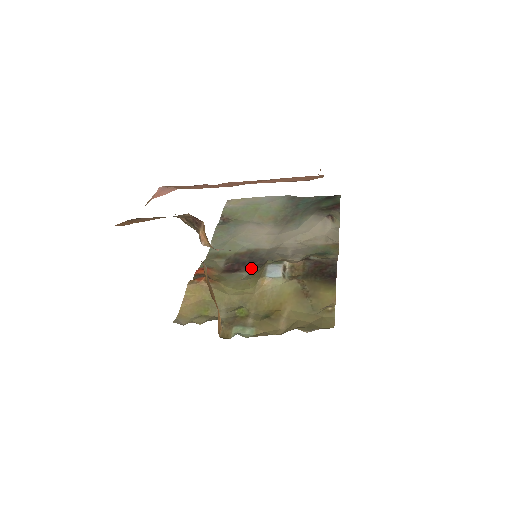
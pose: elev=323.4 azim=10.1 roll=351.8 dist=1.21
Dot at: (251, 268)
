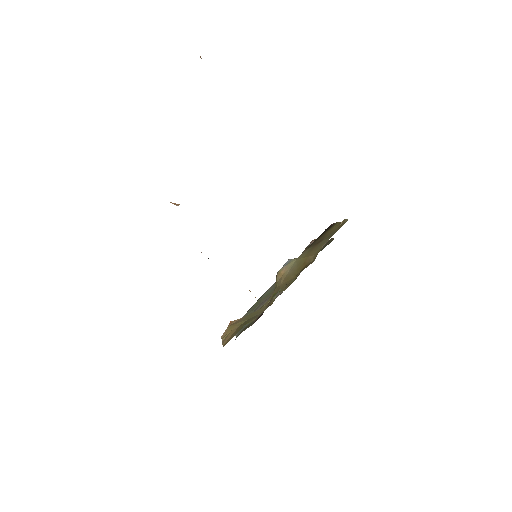
Dot at: occluded
